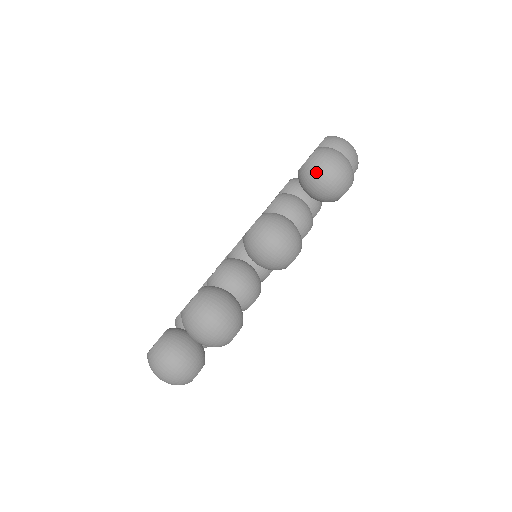
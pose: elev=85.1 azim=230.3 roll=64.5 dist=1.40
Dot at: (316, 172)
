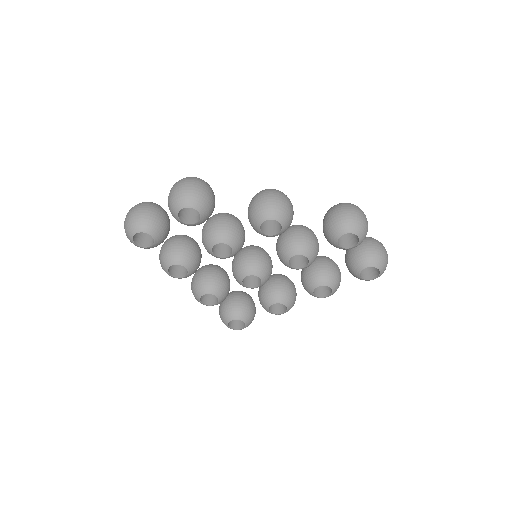
Dot at: (338, 206)
